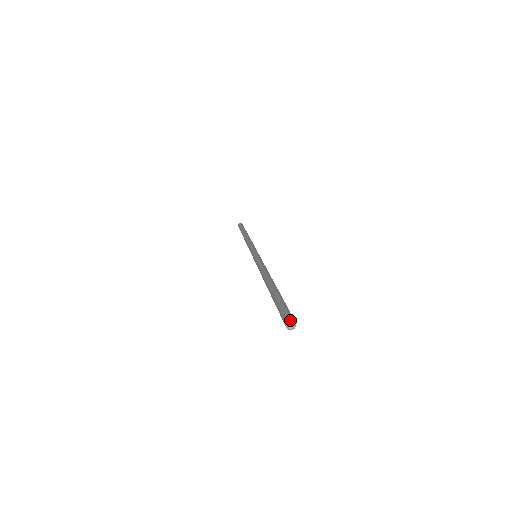
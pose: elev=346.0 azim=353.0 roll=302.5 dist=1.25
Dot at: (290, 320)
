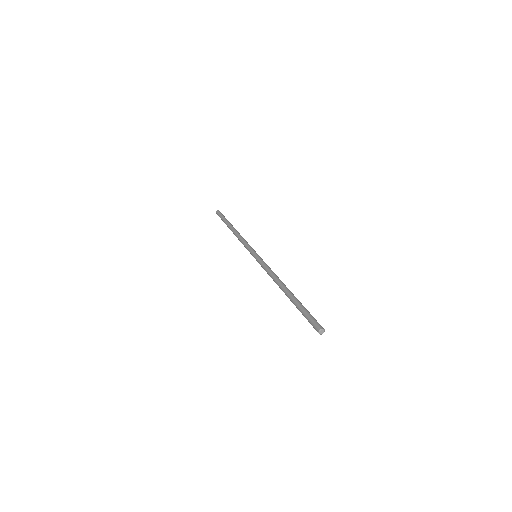
Dot at: (319, 331)
